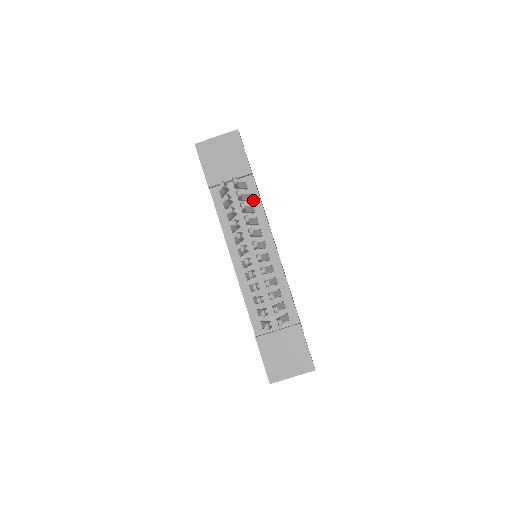
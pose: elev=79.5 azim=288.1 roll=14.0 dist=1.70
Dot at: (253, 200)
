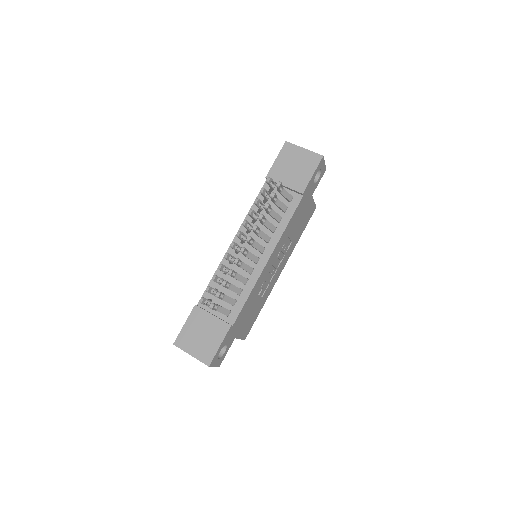
Dot at: (286, 213)
